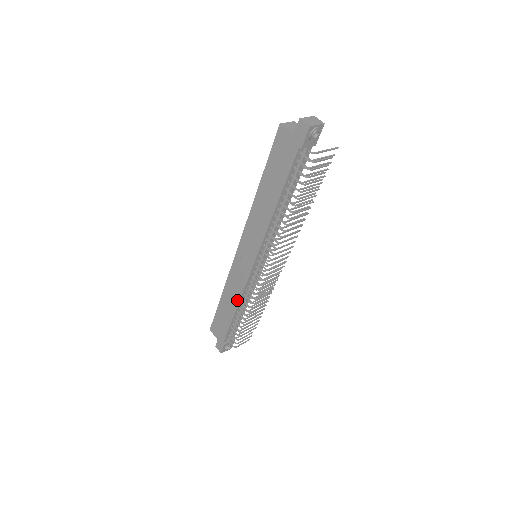
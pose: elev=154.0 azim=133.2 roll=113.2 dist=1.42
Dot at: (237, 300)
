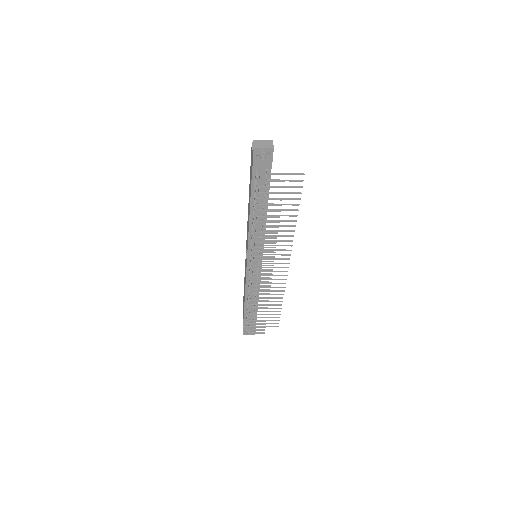
Dot at: (245, 290)
